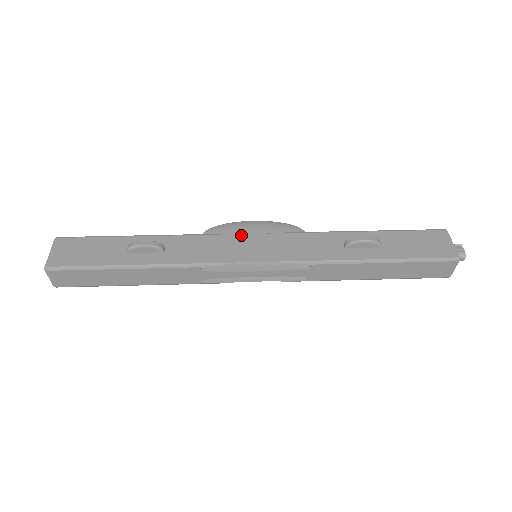
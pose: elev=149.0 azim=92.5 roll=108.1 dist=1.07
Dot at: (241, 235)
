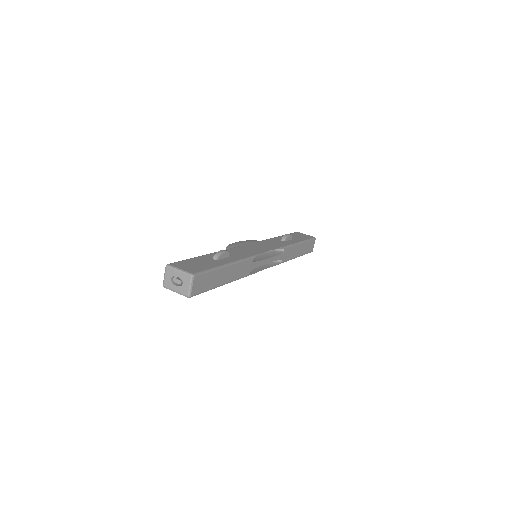
Dot at: (245, 245)
